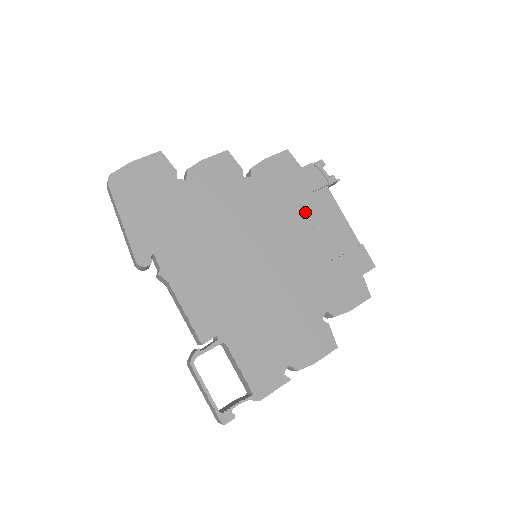
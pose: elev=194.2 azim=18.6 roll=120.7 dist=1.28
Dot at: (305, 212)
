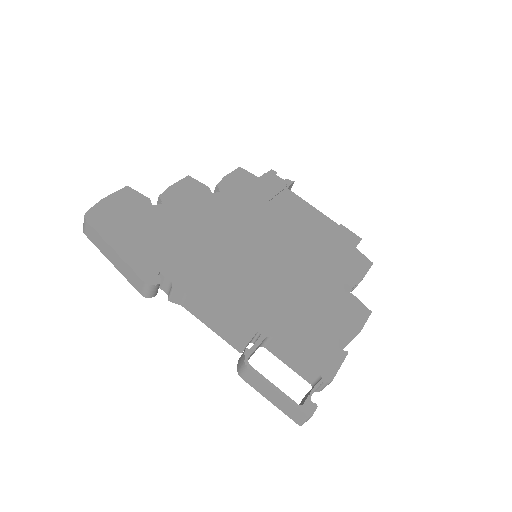
Dot at: (280, 210)
